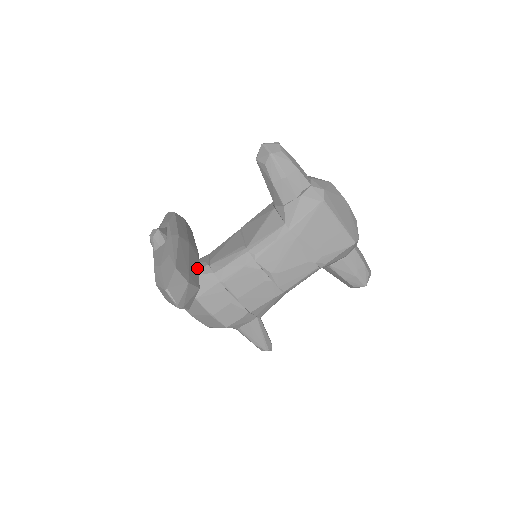
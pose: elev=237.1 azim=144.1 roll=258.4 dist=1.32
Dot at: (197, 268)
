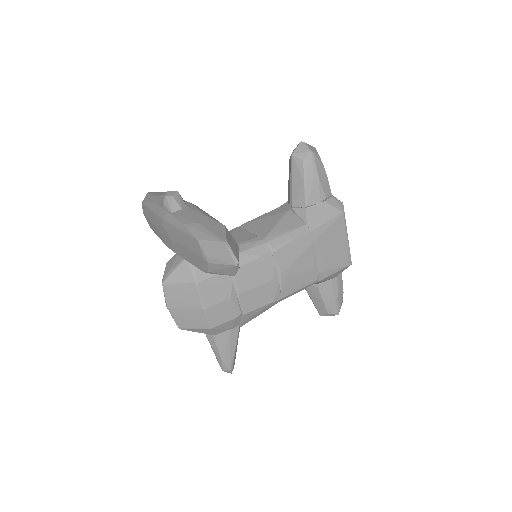
Dot at: occluded
